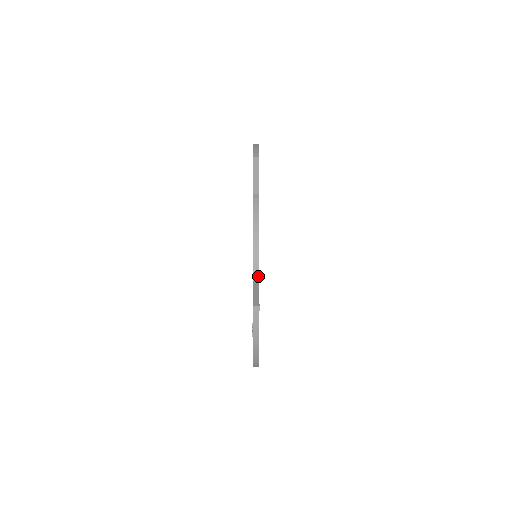
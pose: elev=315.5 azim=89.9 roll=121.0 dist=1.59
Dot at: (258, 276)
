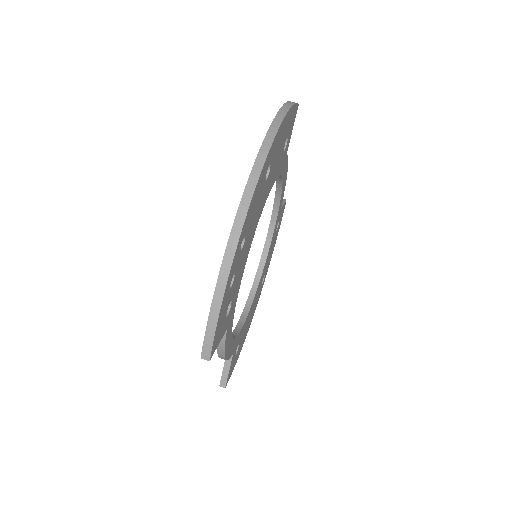
Dot at: (231, 355)
